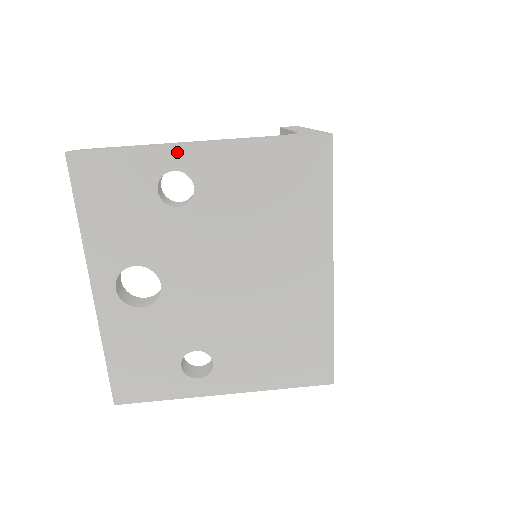
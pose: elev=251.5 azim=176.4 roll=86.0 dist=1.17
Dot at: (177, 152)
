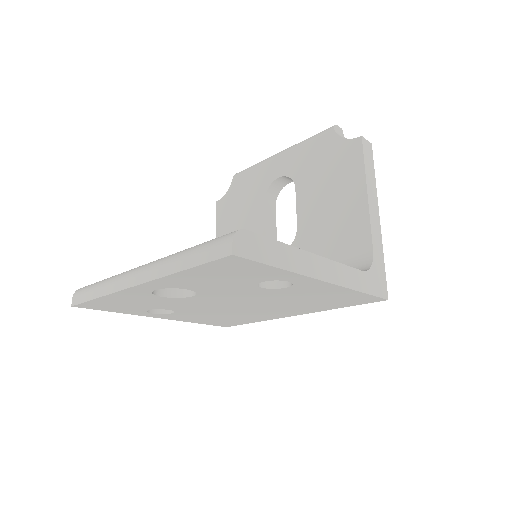
Dot at: (306, 279)
